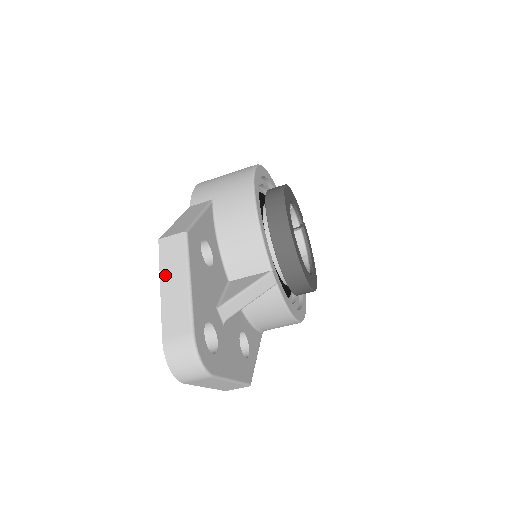
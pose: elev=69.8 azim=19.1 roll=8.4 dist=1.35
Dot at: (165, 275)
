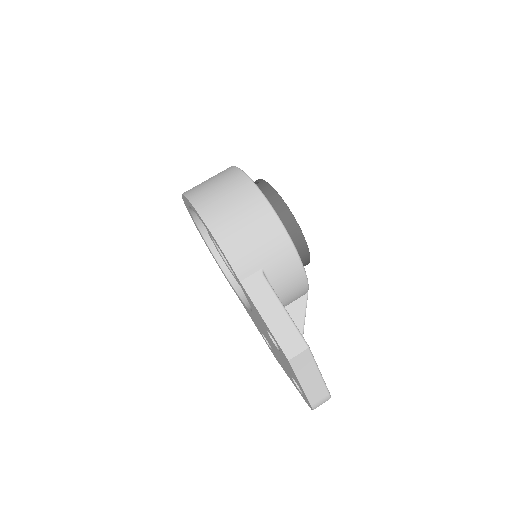
Dot at: (302, 378)
